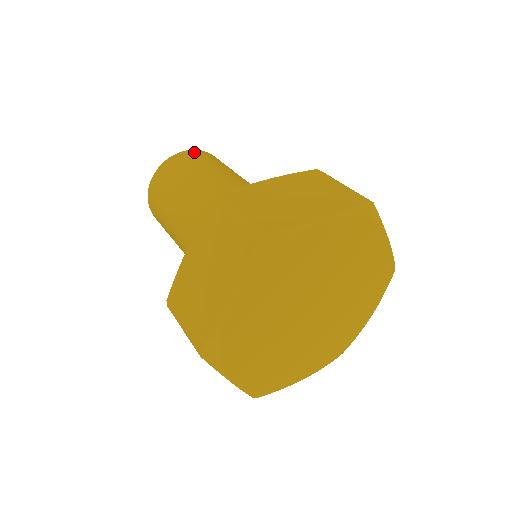
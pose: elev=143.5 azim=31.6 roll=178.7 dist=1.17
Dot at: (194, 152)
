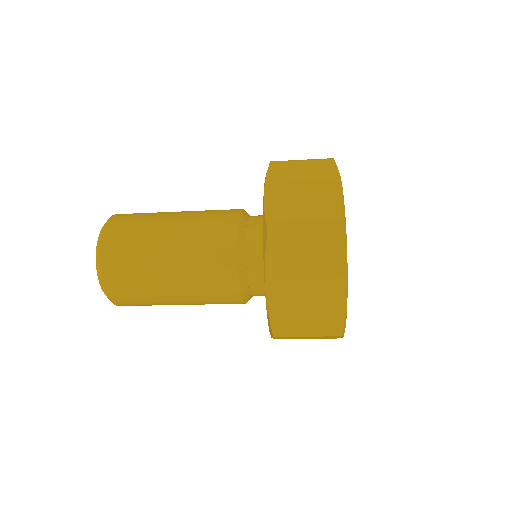
Dot at: occluded
